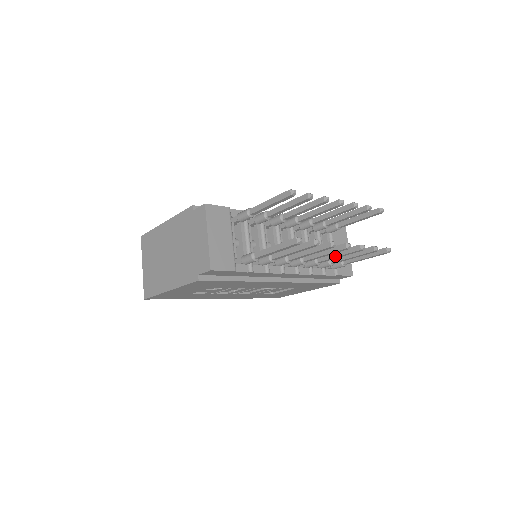
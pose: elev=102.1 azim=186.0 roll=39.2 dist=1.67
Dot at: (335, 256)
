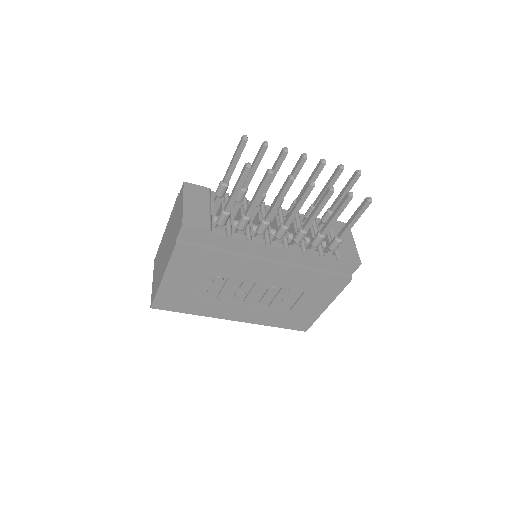
Dot at: (313, 213)
